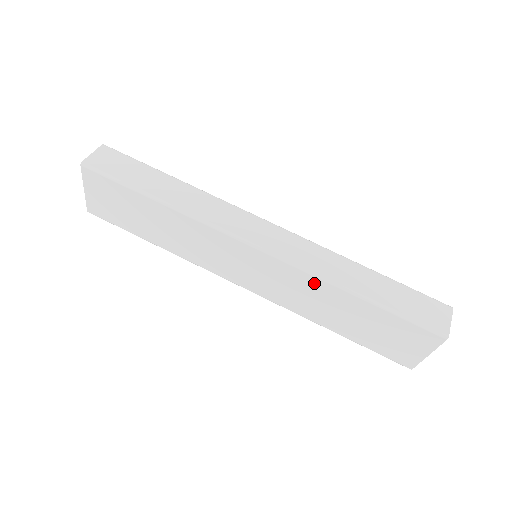
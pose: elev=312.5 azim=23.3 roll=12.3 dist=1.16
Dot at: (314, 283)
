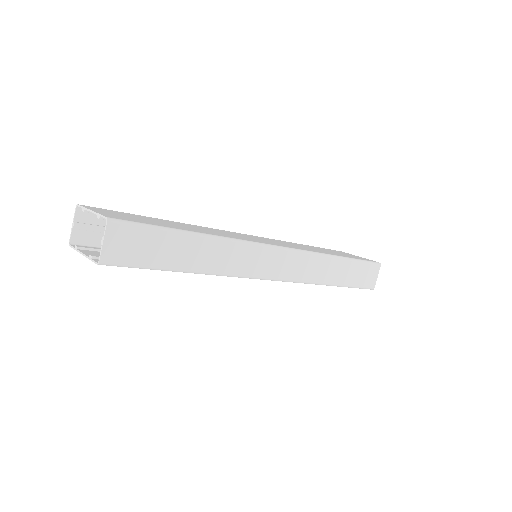
Dot at: occluded
